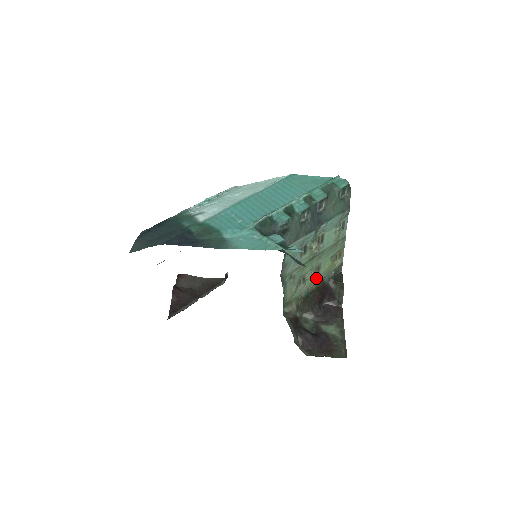
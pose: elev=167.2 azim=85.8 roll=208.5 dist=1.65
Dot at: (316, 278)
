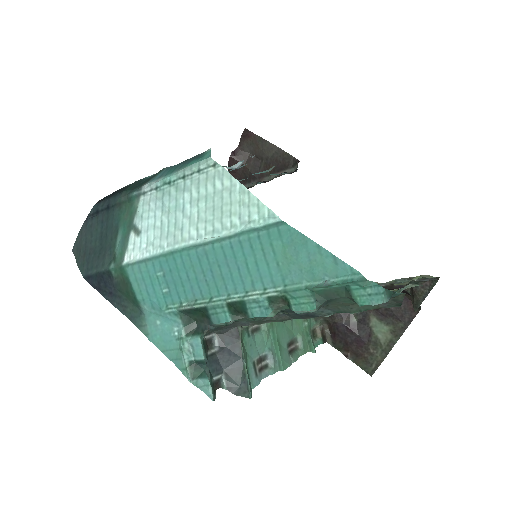
Dot at: occluded
